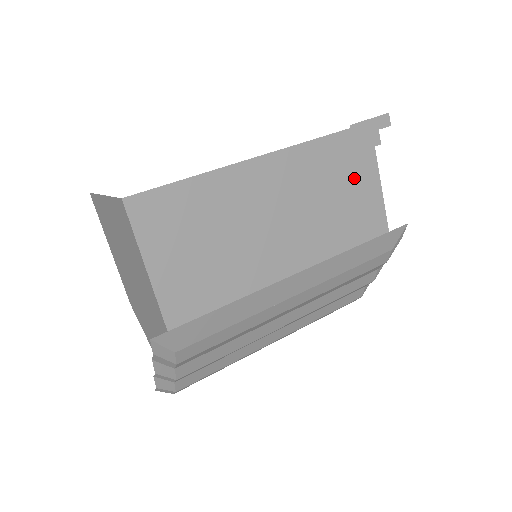
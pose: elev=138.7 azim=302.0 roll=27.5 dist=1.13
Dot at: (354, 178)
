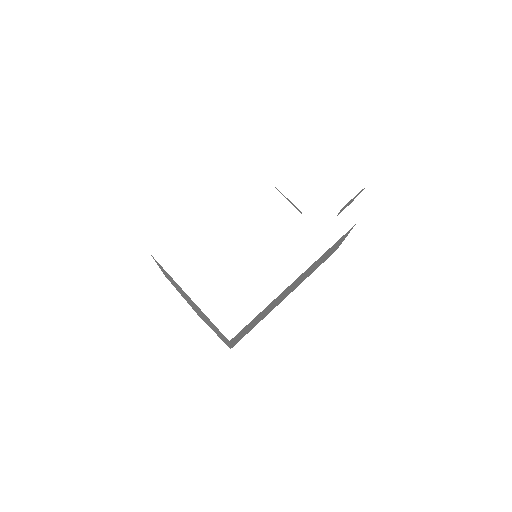
Dot at: (334, 247)
